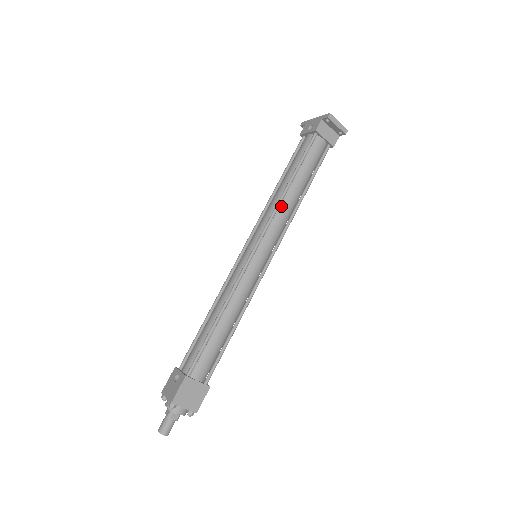
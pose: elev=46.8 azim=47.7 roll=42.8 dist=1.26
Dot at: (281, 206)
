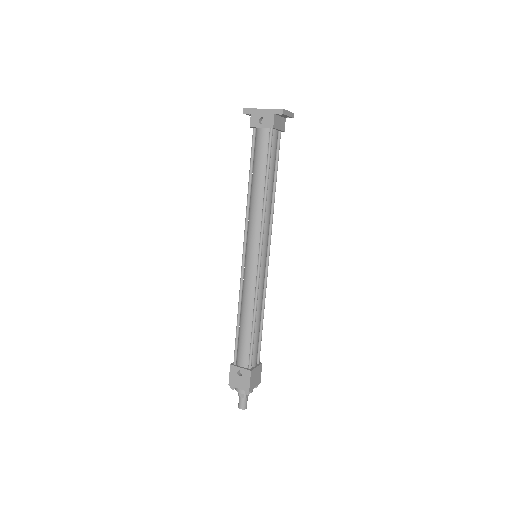
Dot at: (265, 210)
